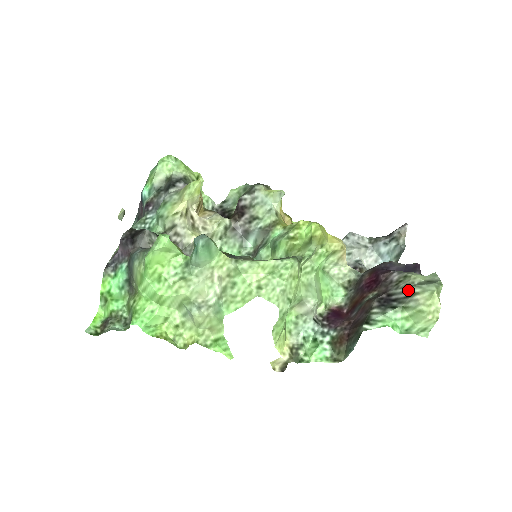
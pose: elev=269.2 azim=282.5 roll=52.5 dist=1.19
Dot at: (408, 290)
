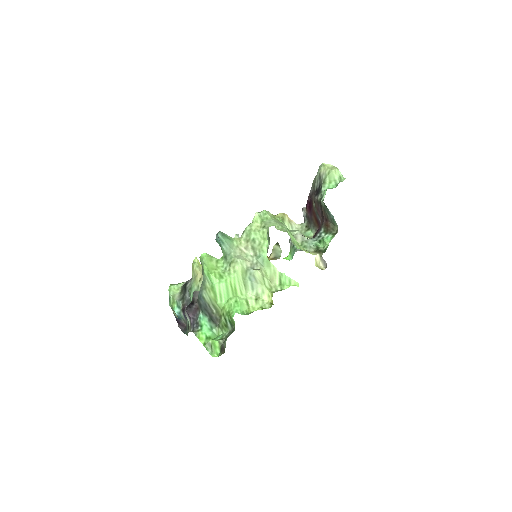
Dot at: (317, 178)
